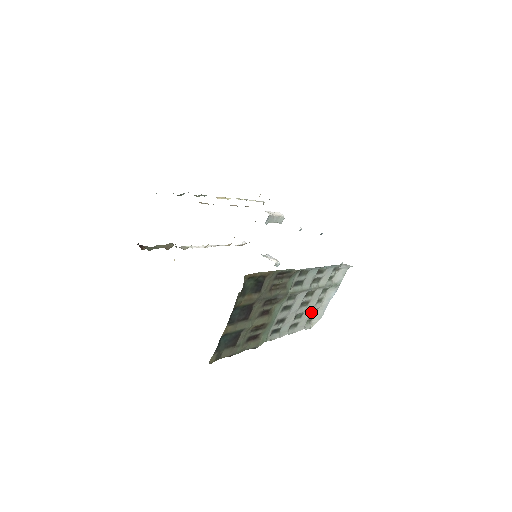
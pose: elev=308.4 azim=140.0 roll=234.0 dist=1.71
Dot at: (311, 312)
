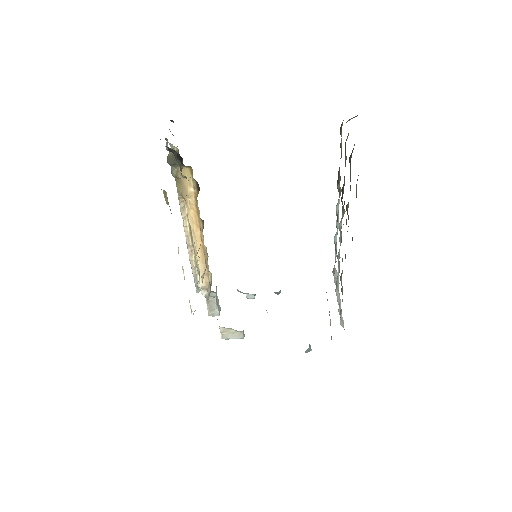
Dot at: occluded
